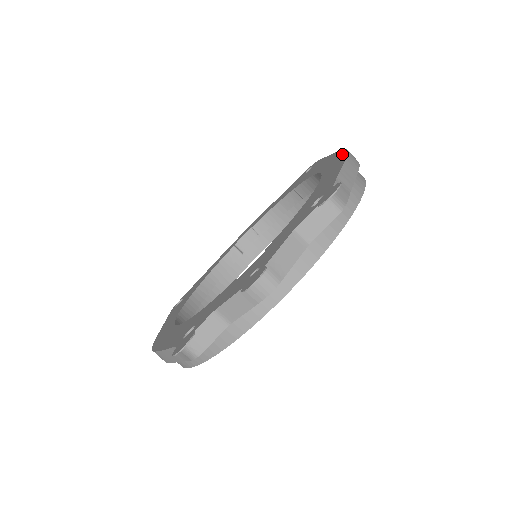
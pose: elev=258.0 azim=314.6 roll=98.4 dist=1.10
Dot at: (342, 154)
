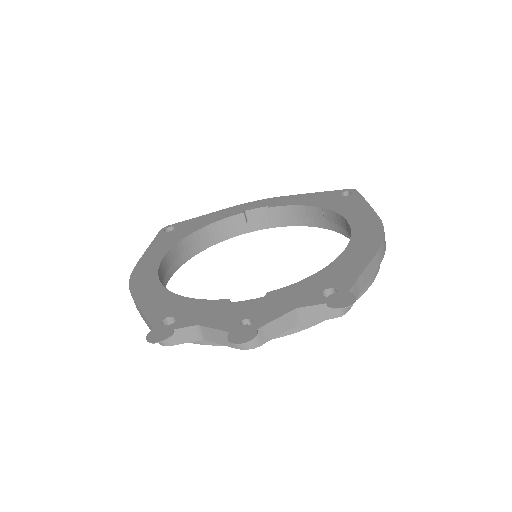
Dot at: (378, 234)
